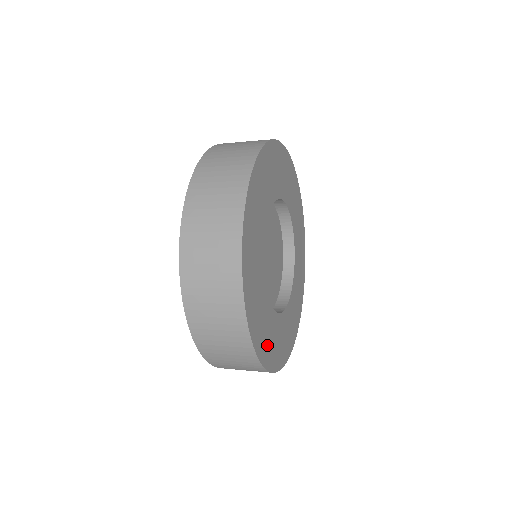
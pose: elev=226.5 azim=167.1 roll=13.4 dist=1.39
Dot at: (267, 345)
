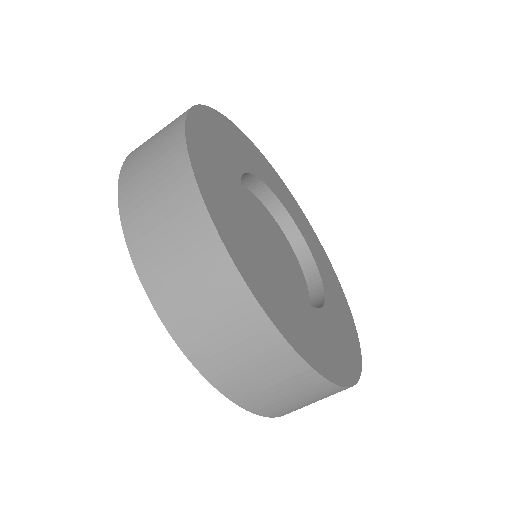
Dot at: (269, 294)
